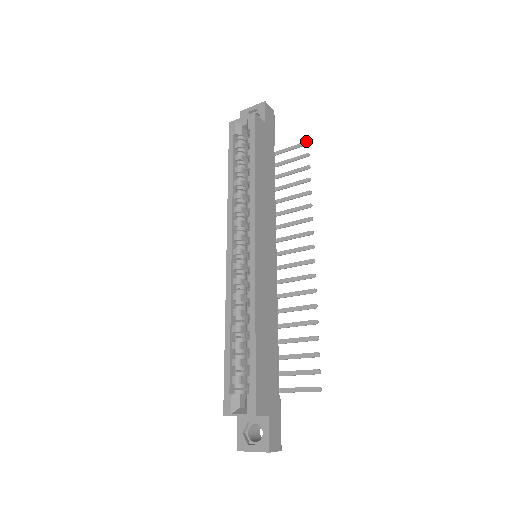
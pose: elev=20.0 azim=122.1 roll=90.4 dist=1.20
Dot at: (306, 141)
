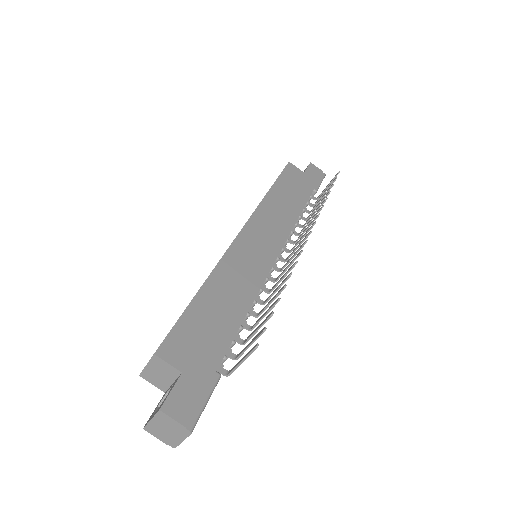
Dot at: (338, 172)
